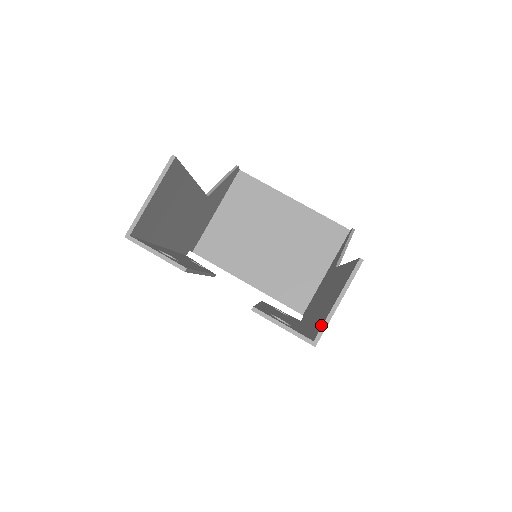
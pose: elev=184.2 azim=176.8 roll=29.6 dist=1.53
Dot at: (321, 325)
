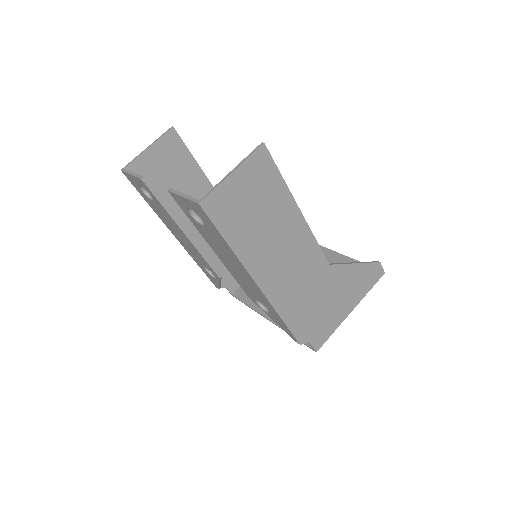
Dot at: (214, 193)
